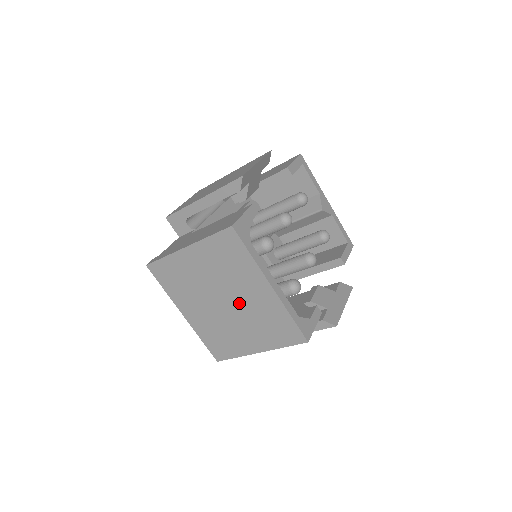
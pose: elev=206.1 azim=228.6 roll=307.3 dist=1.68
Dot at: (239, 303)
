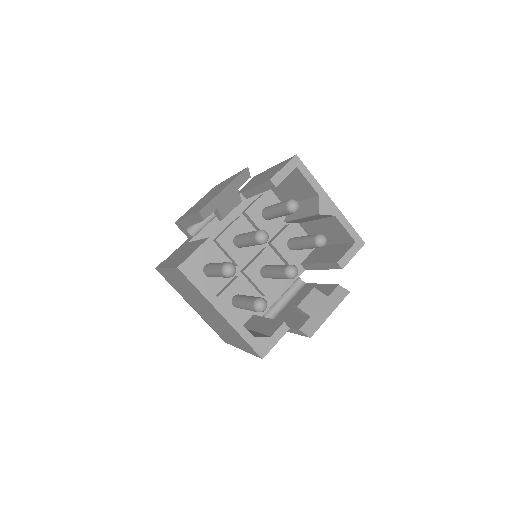
Dot at: (212, 315)
